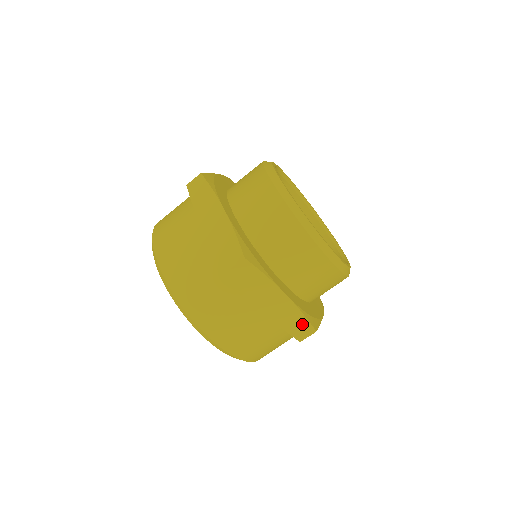
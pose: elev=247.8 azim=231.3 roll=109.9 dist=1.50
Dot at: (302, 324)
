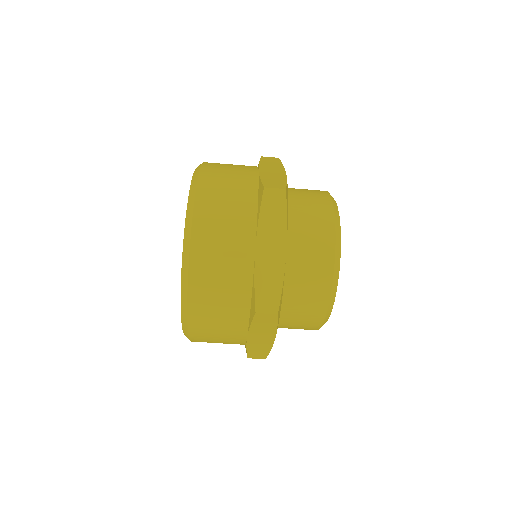
Dot at: (273, 294)
